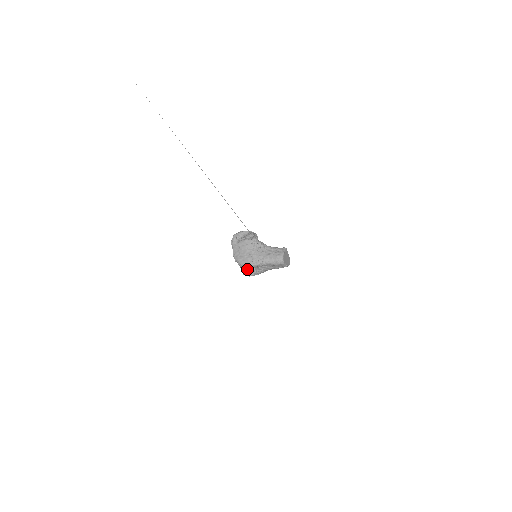
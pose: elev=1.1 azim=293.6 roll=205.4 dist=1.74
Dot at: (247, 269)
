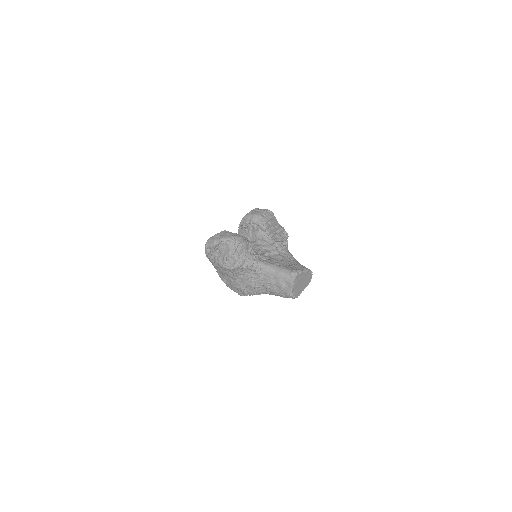
Dot at: occluded
